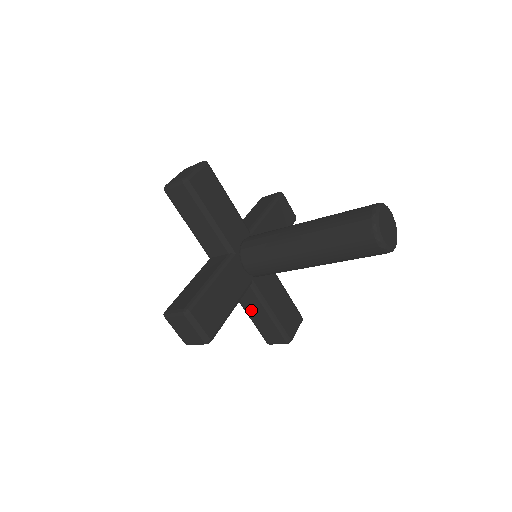
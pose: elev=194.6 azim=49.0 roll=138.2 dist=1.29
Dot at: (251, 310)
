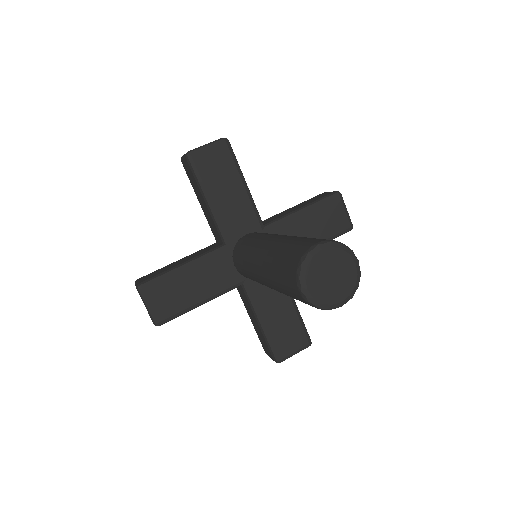
Dot at: (248, 311)
